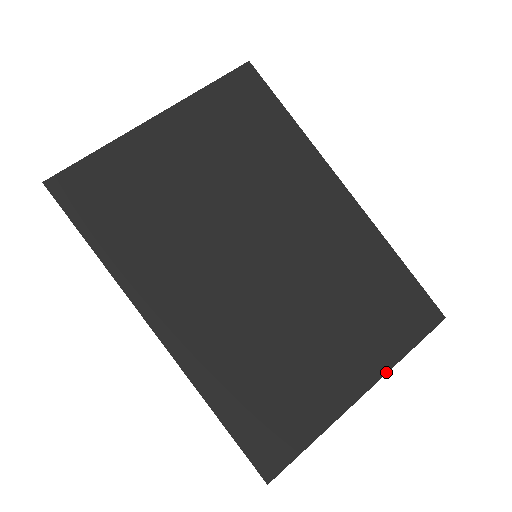
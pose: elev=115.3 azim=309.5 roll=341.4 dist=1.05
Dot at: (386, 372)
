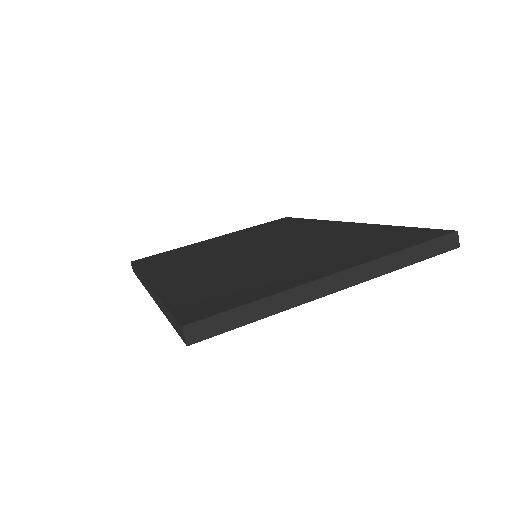
Dot at: (370, 261)
